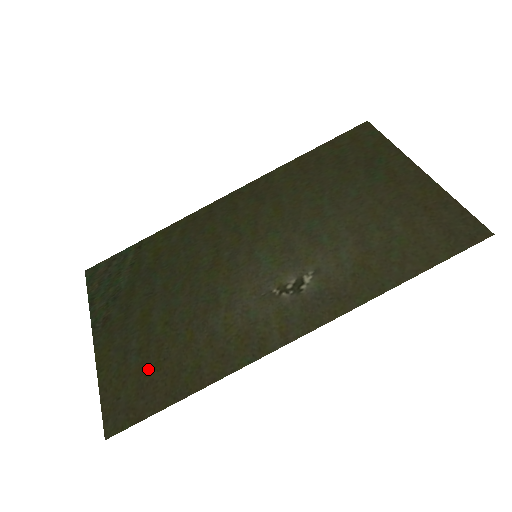
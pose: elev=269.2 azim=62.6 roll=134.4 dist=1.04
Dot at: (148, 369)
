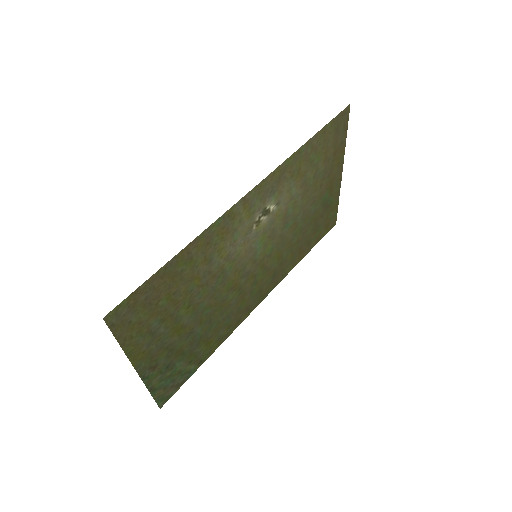
Dot at: (160, 305)
